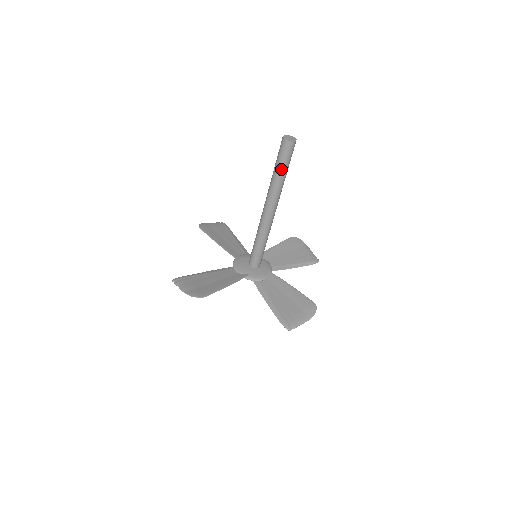
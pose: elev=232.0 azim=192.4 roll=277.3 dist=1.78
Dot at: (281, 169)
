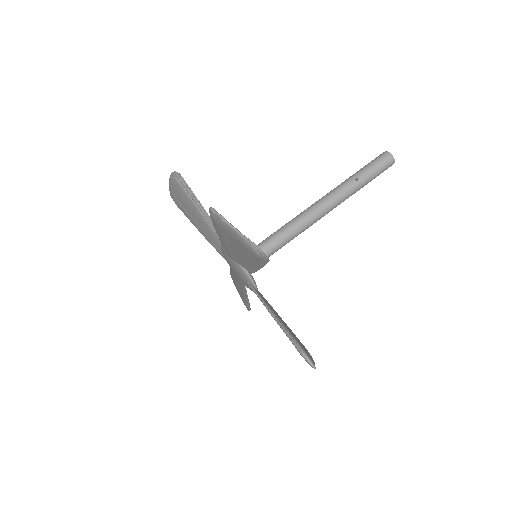
Dot at: (368, 178)
